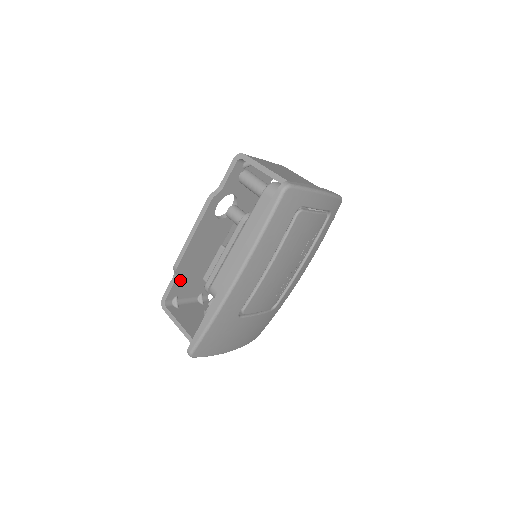
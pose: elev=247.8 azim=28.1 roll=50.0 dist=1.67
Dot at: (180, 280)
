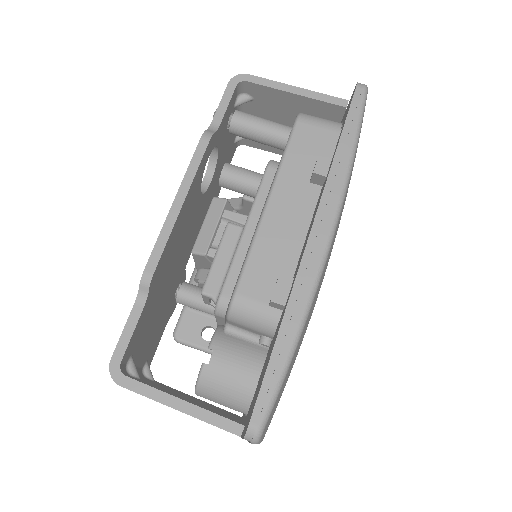
Dot at: (144, 313)
